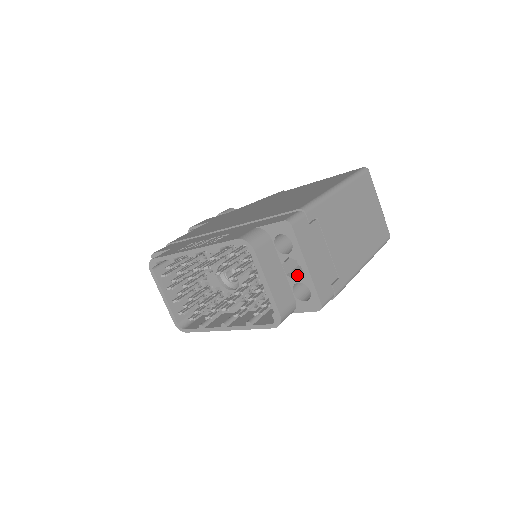
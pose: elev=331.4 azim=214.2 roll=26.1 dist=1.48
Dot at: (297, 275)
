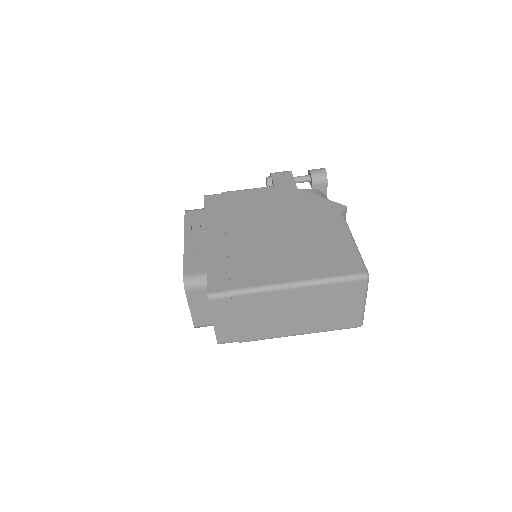
Dot at: occluded
